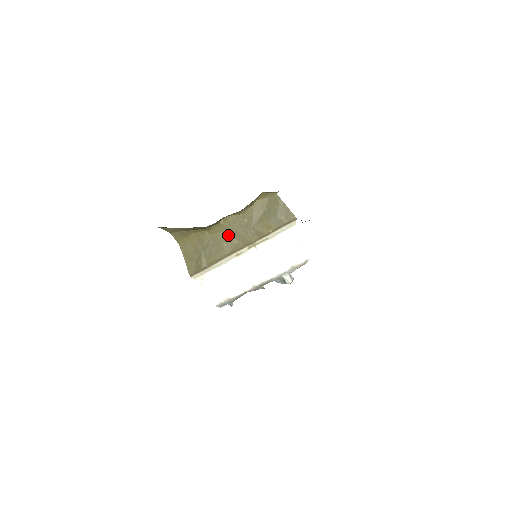
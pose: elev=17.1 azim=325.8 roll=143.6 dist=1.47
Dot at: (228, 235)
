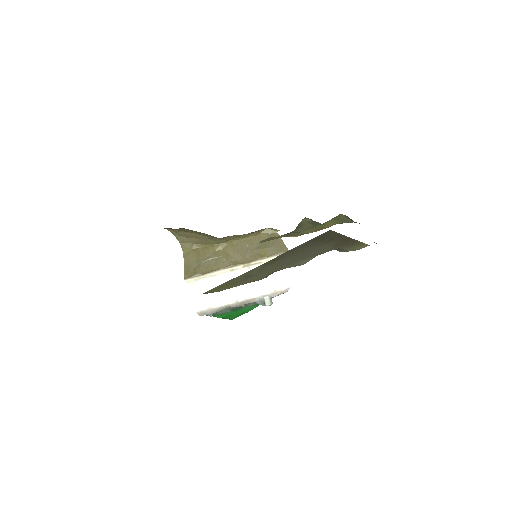
Dot at: (229, 254)
